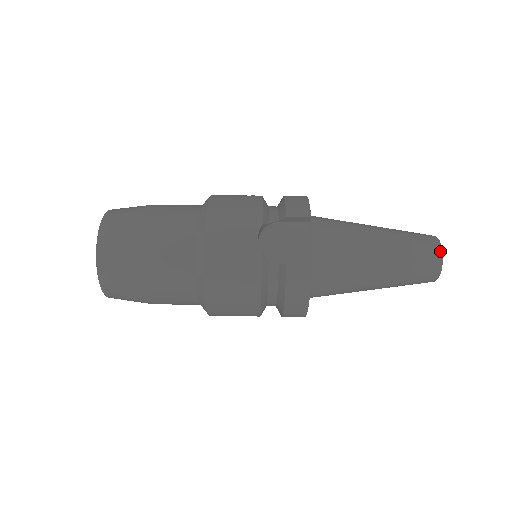
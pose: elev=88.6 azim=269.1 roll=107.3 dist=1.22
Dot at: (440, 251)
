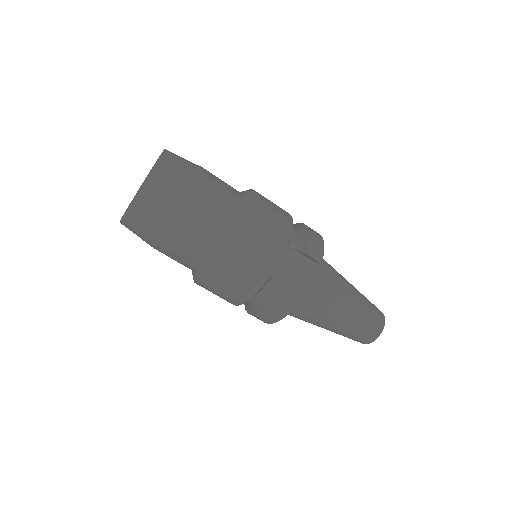
Dot at: (382, 329)
